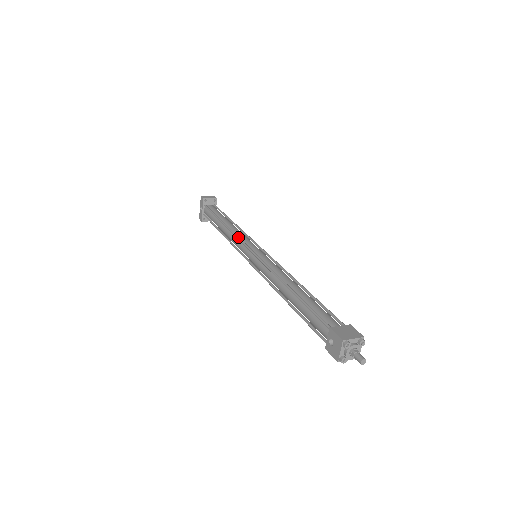
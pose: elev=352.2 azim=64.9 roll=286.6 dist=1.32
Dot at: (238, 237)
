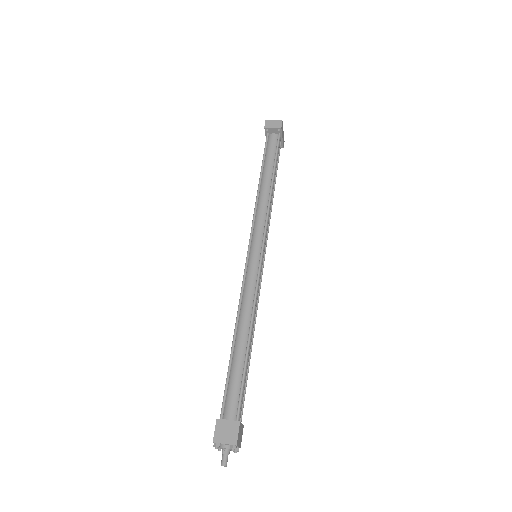
Dot at: (252, 221)
